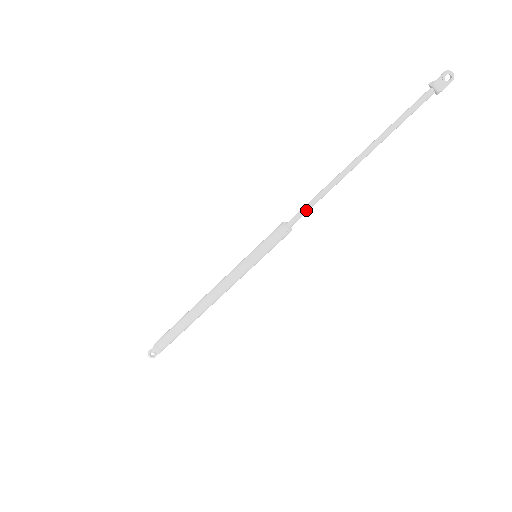
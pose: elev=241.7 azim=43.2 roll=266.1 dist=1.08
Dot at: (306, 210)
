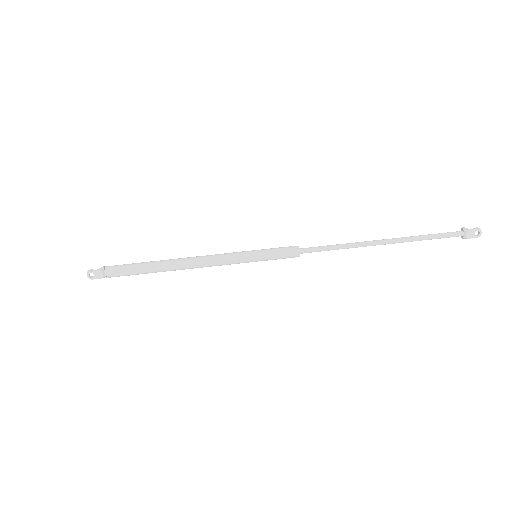
Dot at: (323, 250)
